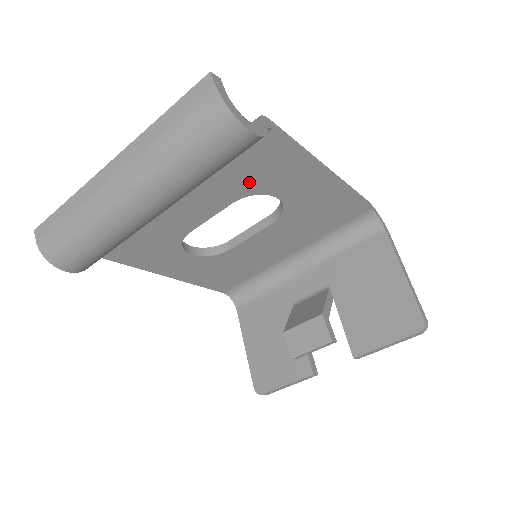
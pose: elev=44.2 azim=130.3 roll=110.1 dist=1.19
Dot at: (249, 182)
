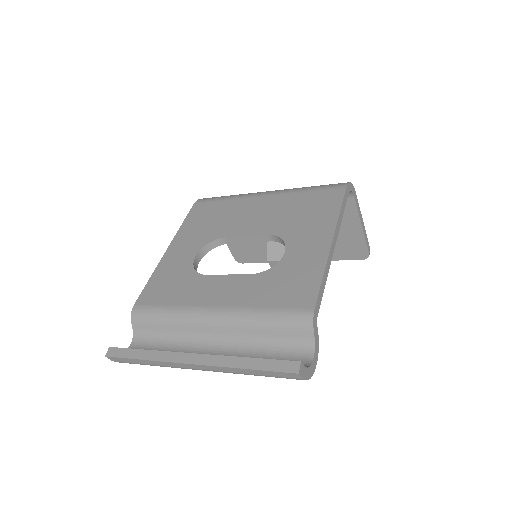
Dot at: occluded
